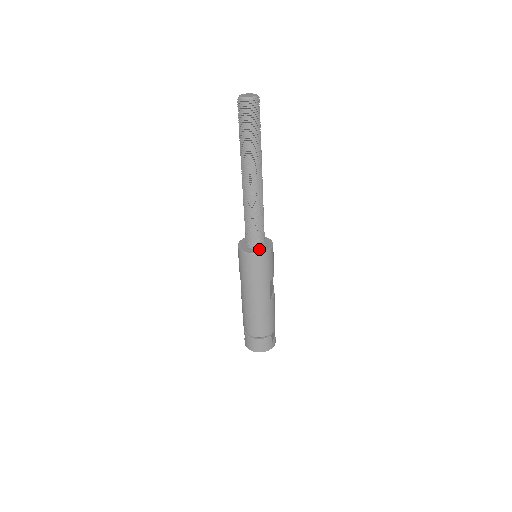
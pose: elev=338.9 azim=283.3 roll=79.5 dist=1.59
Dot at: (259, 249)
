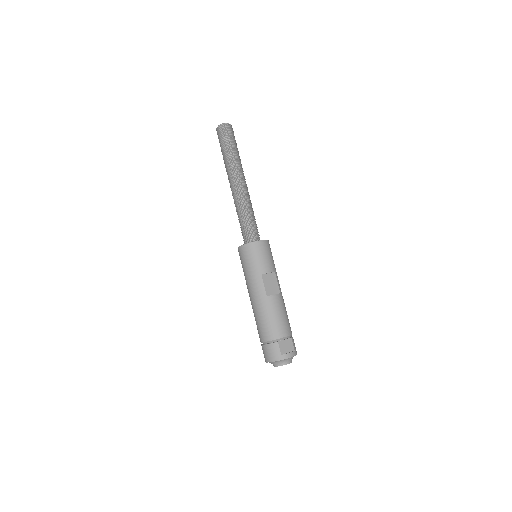
Dot at: occluded
